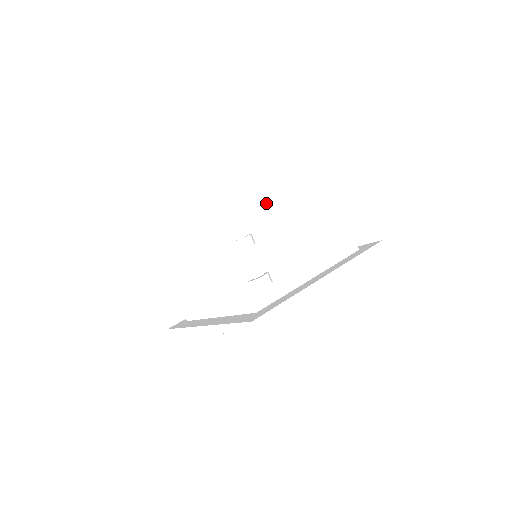
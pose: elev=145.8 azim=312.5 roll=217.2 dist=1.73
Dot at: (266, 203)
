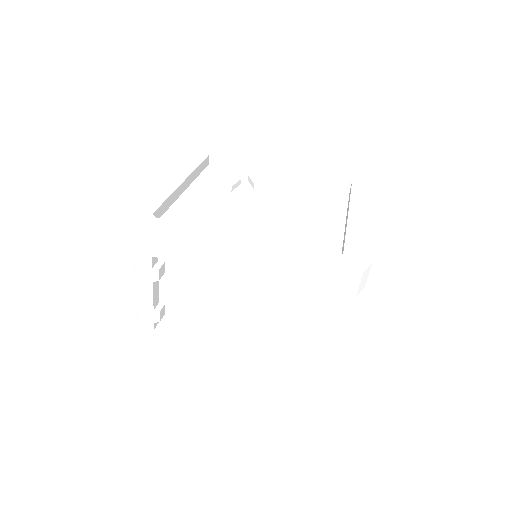
Dot at: (201, 254)
